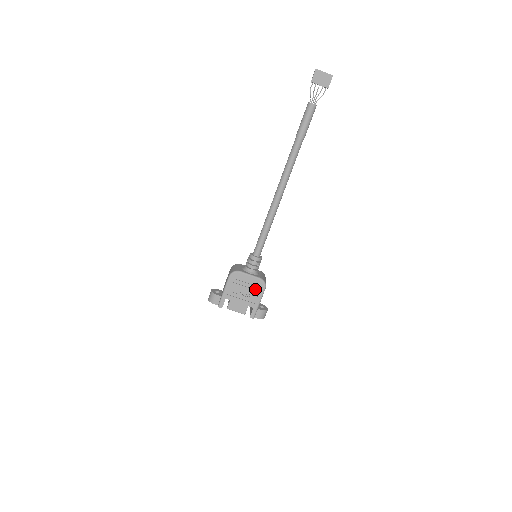
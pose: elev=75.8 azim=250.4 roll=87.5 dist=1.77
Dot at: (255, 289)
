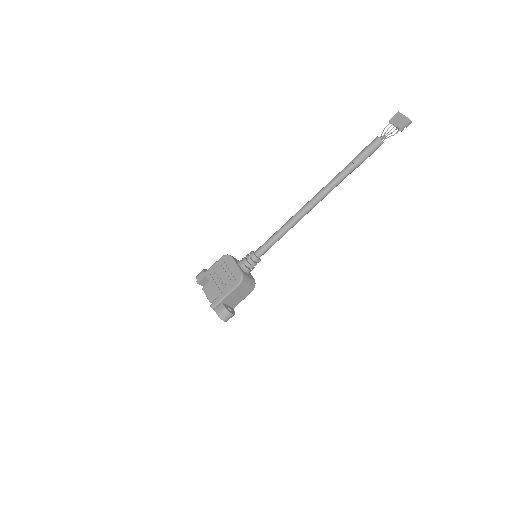
Dot at: (231, 280)
